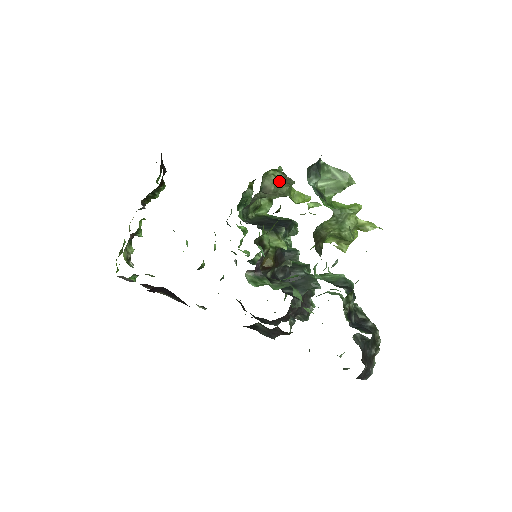
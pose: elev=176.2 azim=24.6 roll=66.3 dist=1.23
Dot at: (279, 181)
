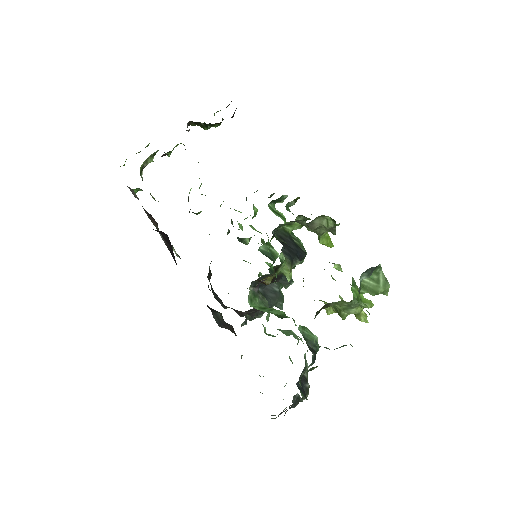
Dot at: (327, 227)
